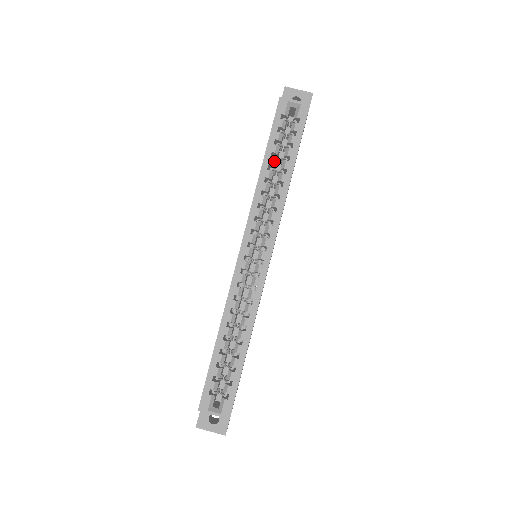
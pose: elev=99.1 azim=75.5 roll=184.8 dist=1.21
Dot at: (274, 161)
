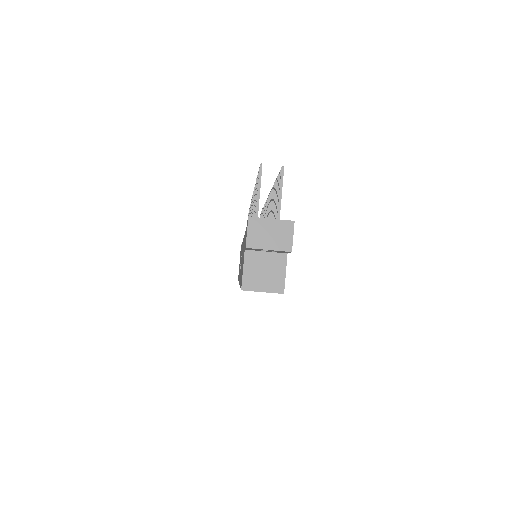
Dot at: occluded
